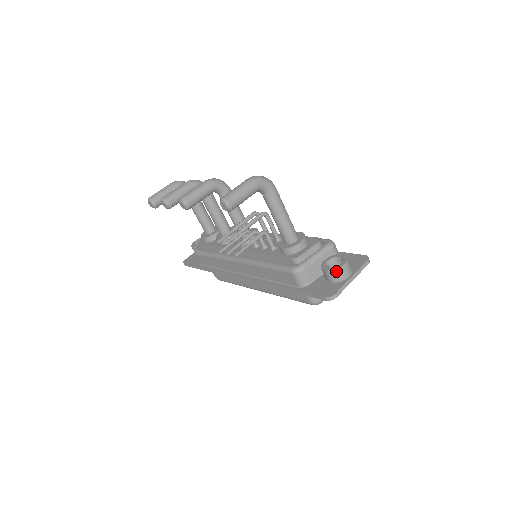
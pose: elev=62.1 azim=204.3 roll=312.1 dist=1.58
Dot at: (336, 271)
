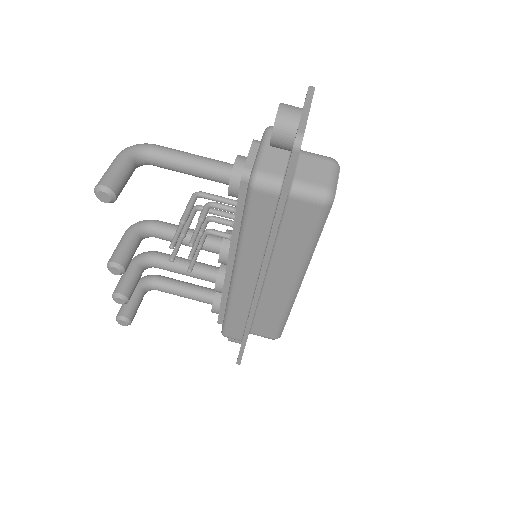
Dot at: (278, 121)
